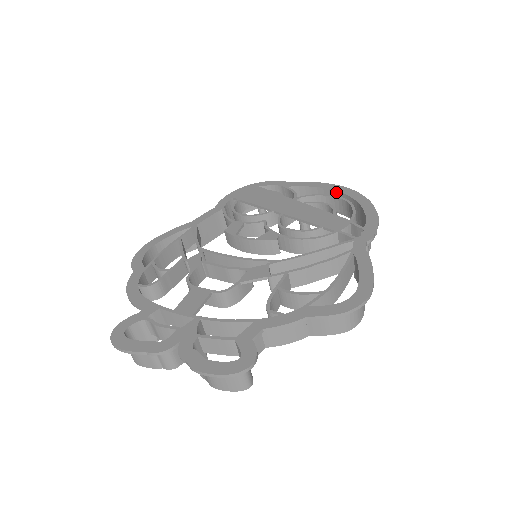
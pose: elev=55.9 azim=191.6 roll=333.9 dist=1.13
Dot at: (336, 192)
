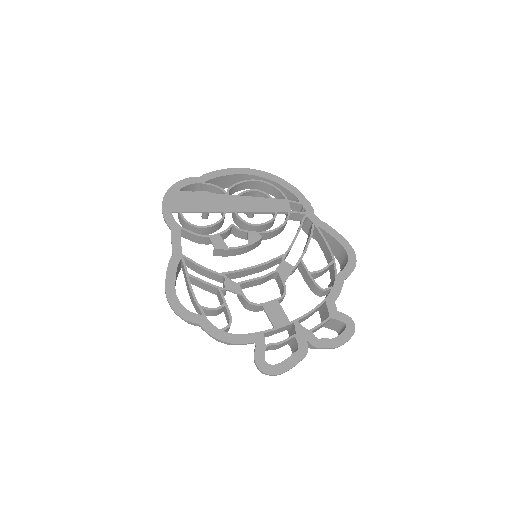
Dot at: (246, 175)
